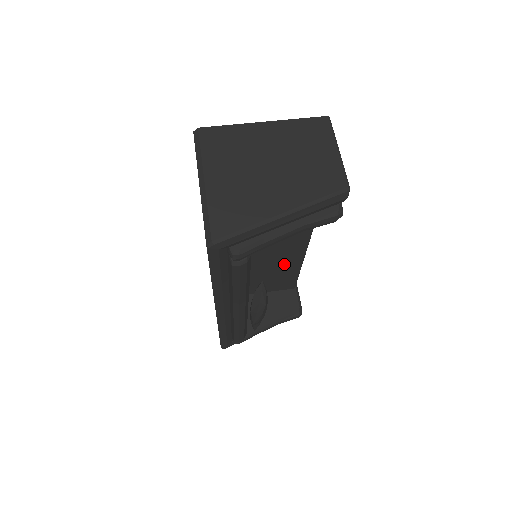
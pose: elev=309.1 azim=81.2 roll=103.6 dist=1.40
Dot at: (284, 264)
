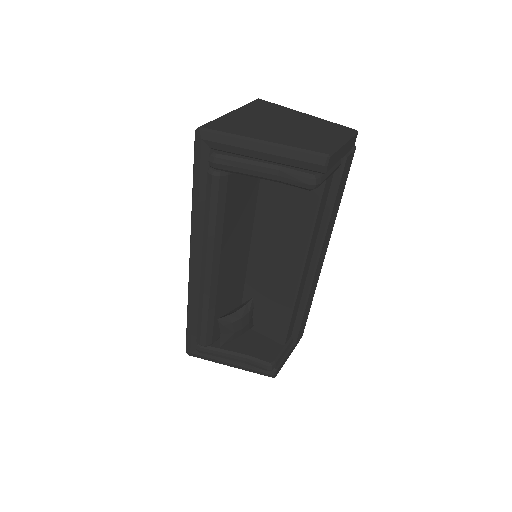
Dot at: (278, 289)
